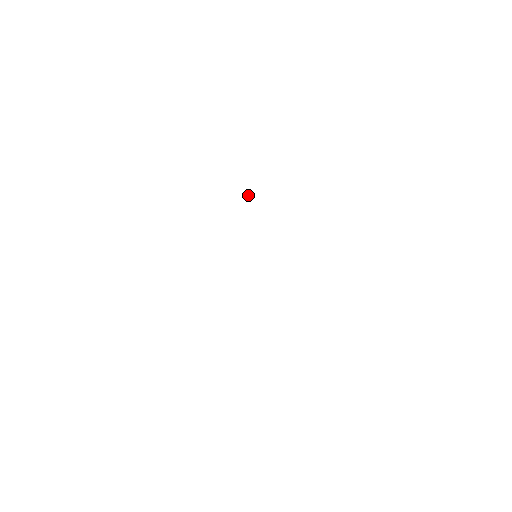
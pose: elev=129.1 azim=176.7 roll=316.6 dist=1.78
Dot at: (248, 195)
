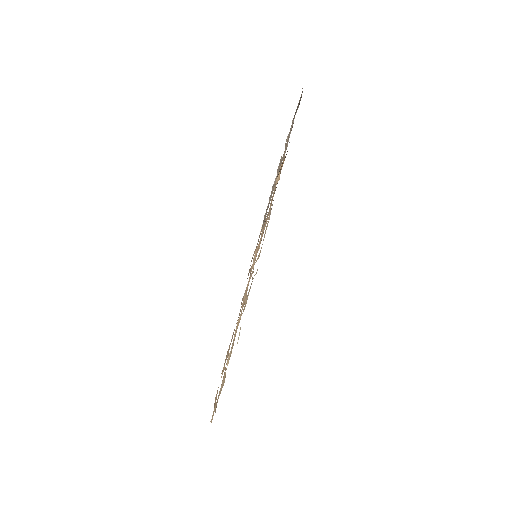
Dot at: (278, 166)
